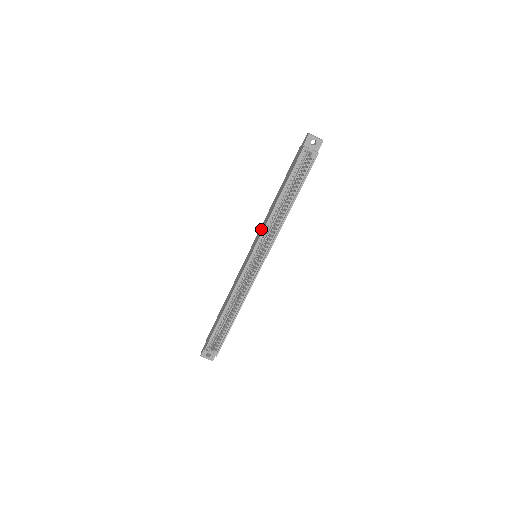
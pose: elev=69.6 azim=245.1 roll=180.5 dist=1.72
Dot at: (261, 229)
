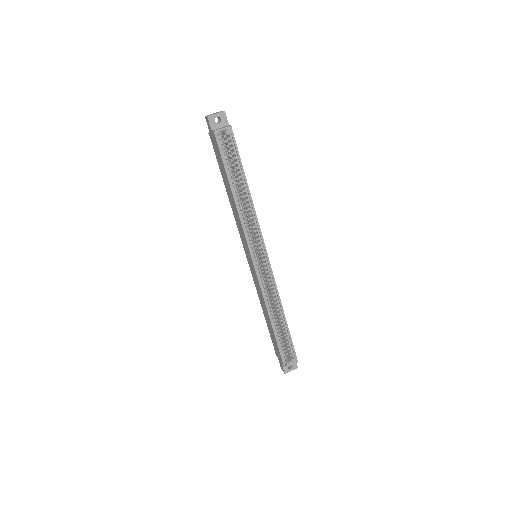
Dot at: (240, 231)
